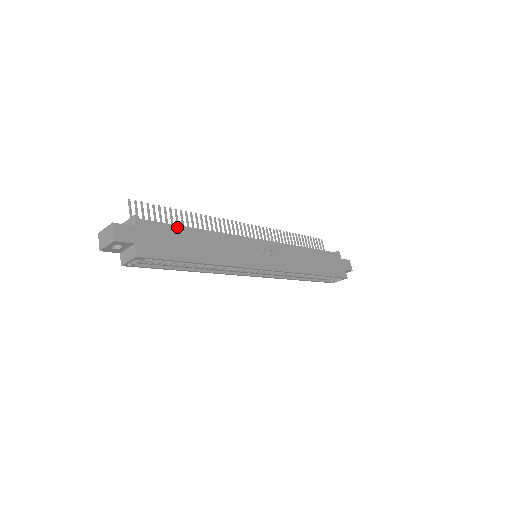
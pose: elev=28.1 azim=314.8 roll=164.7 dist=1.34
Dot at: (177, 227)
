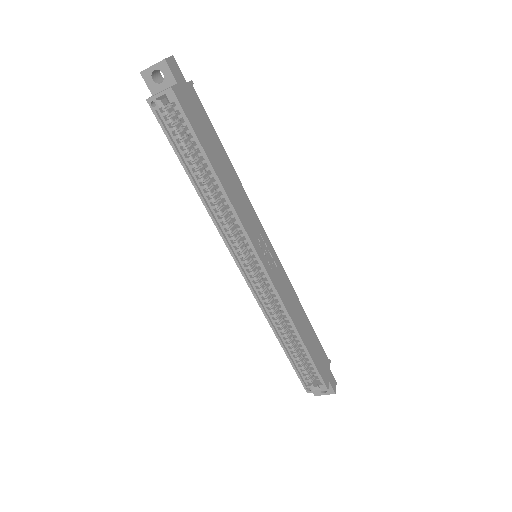
Dot at: (215, 132)
